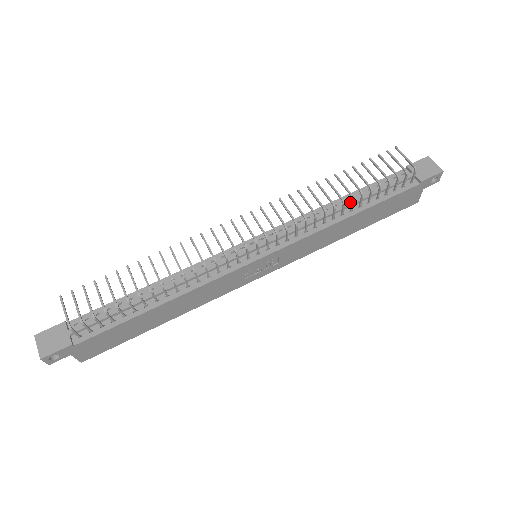
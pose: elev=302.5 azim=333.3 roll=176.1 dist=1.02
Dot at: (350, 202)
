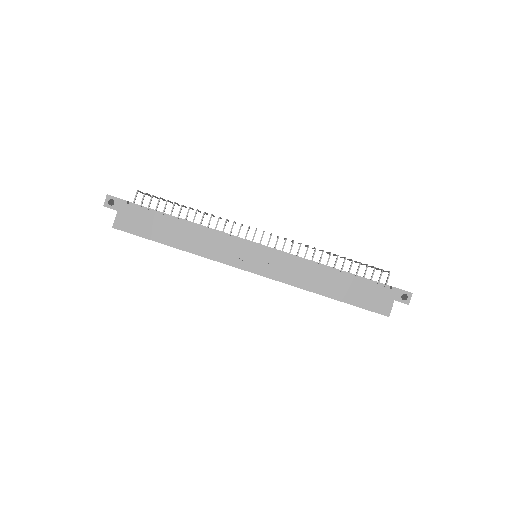
Dot at: occluded
